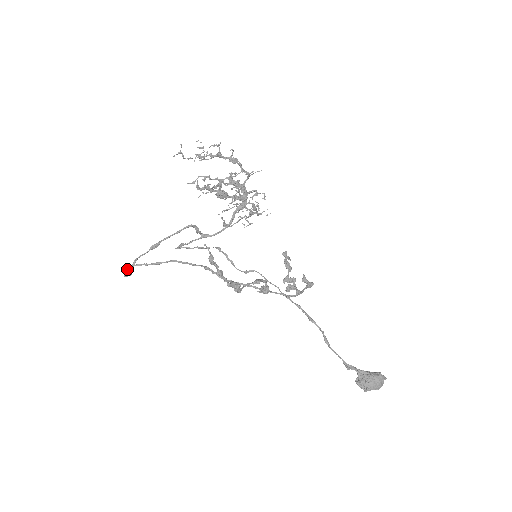
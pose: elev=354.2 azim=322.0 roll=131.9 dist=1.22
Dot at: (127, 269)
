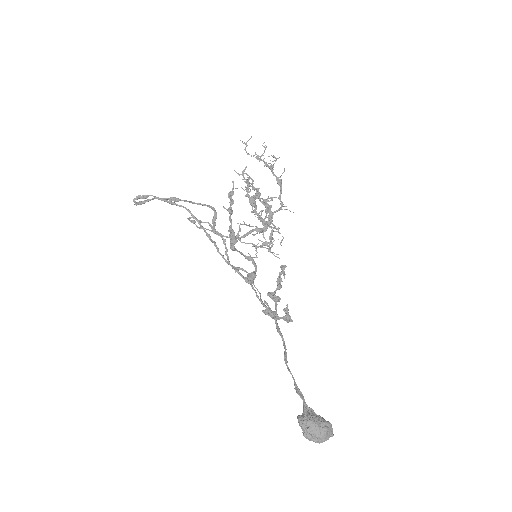
Dot at: (140, 195)
